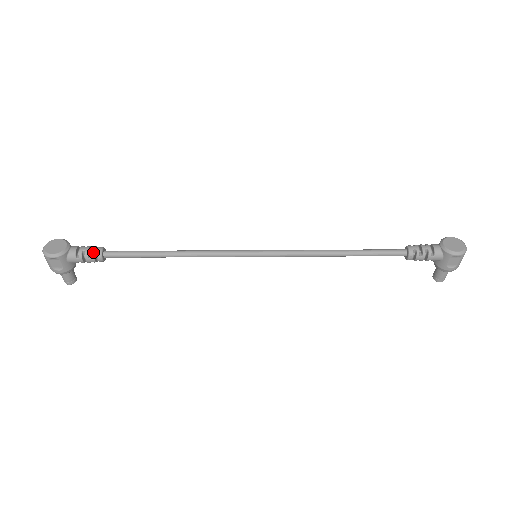
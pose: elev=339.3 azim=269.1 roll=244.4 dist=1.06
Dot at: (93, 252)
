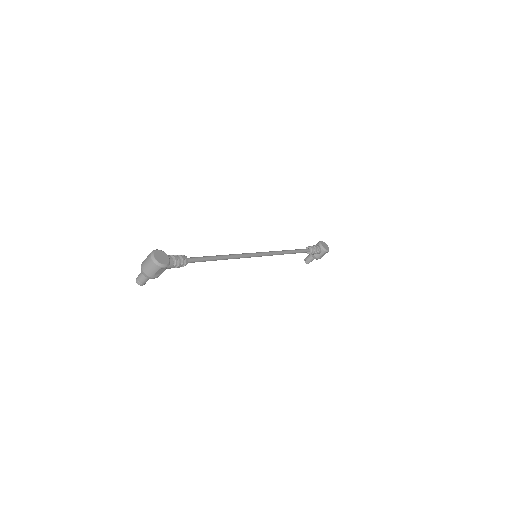
Dot at: (184, 260)
